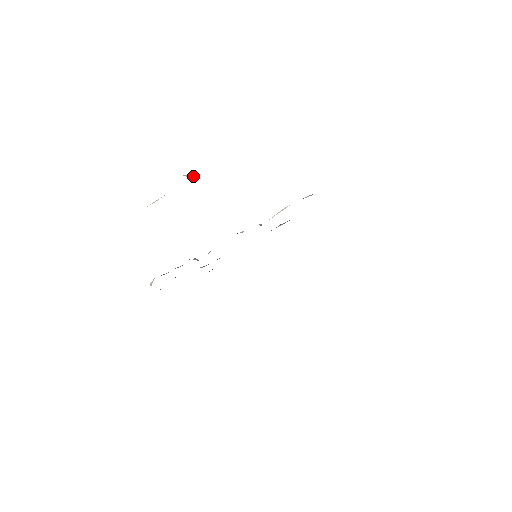
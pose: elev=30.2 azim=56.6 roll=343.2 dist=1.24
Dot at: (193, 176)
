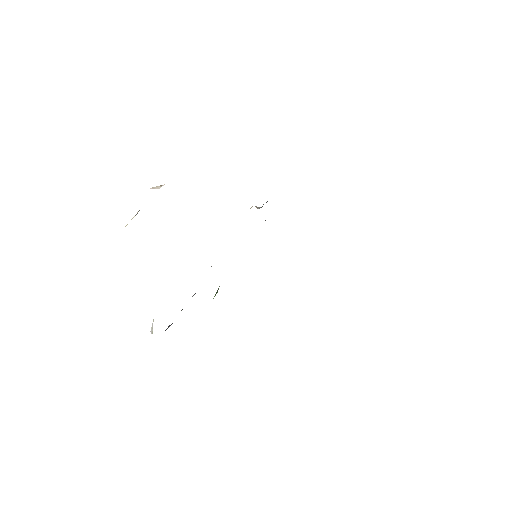
Dot at: (159, 187)
